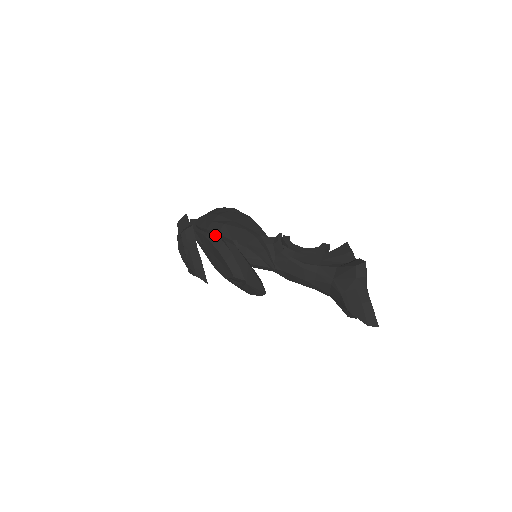
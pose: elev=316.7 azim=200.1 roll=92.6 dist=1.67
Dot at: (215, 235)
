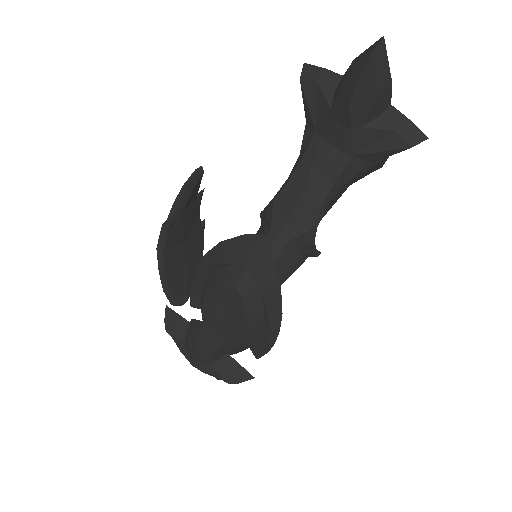
Dot at: (162, 259)
